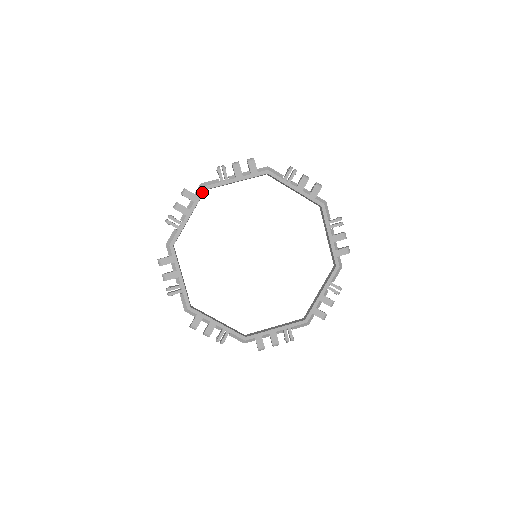
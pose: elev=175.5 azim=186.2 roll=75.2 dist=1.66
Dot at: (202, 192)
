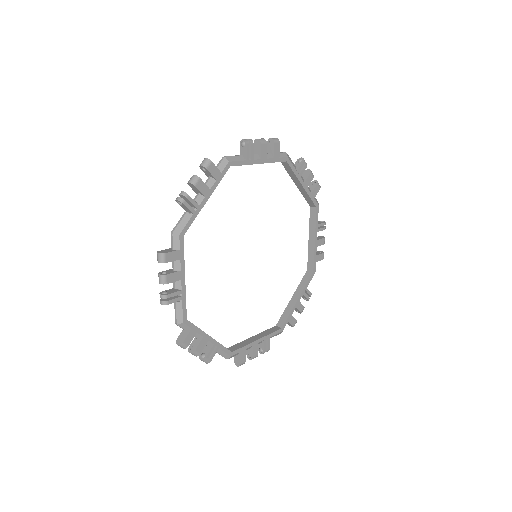
Dot at: (227, 169)
